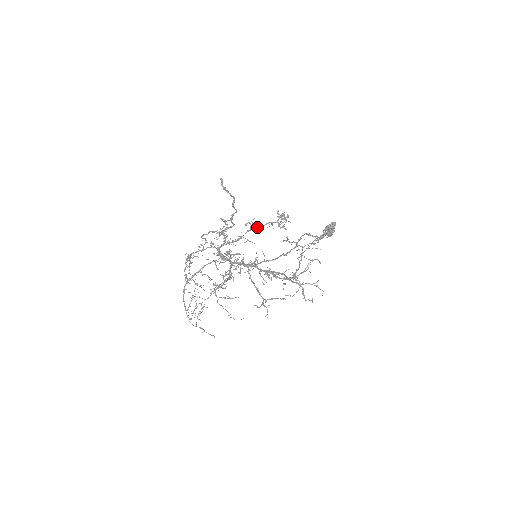
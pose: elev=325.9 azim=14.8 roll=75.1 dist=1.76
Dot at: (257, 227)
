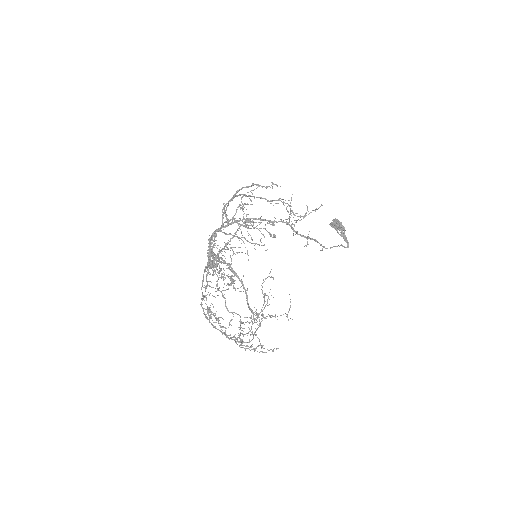
Dot at: (232, 238)
